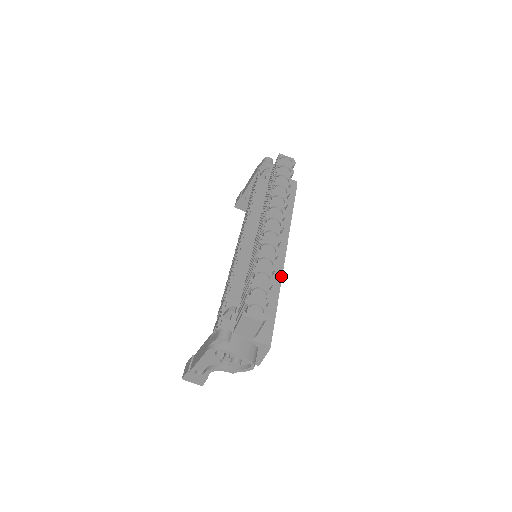
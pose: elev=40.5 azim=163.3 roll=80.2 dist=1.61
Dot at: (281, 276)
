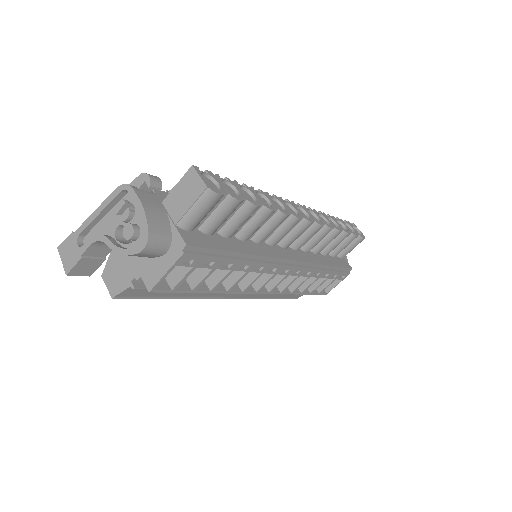
Dot at: (266, 261)
